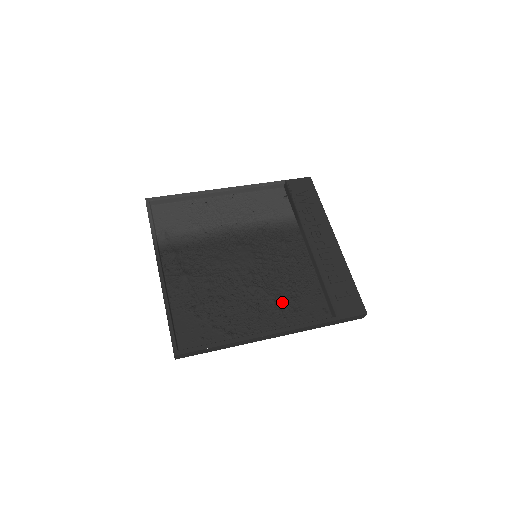
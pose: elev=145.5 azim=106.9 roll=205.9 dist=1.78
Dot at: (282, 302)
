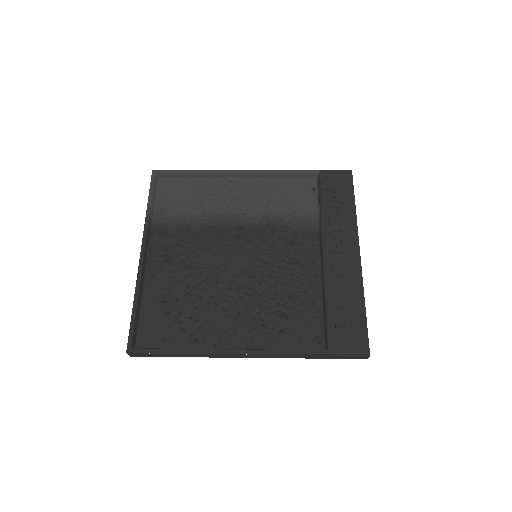
Dot at: (268, 318)
